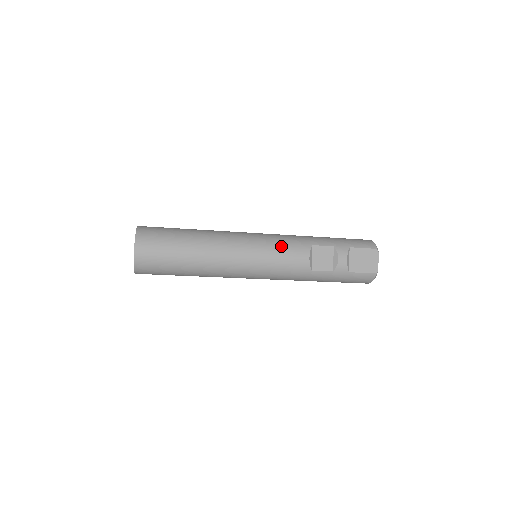
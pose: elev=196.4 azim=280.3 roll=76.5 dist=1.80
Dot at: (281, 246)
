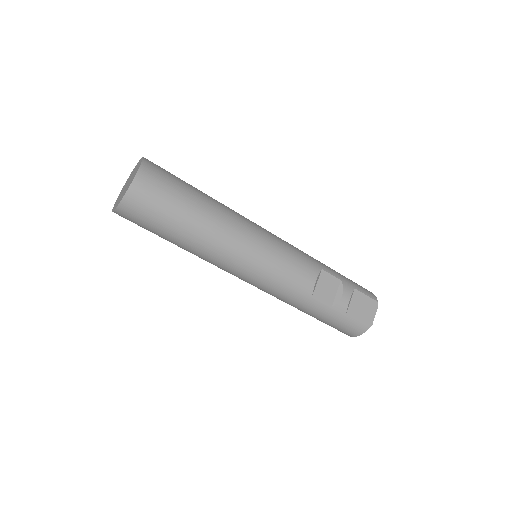
Dot at: (293, 255)
